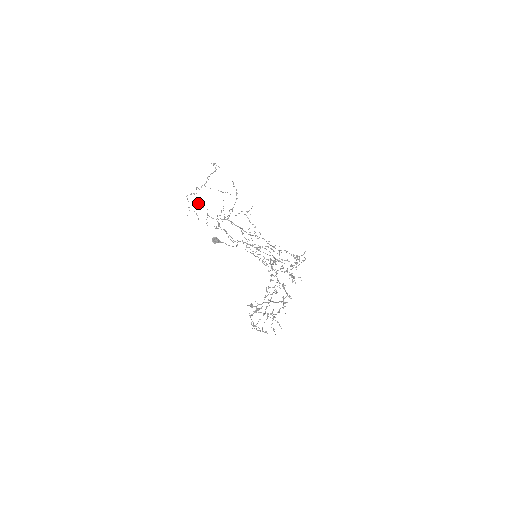
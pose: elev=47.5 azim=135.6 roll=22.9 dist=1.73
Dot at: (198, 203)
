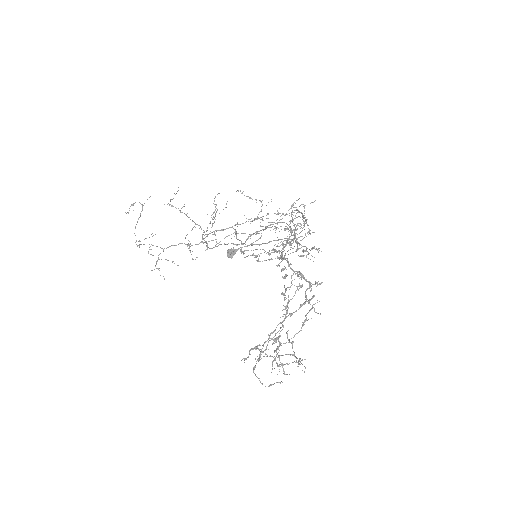
Dot at: occluded
